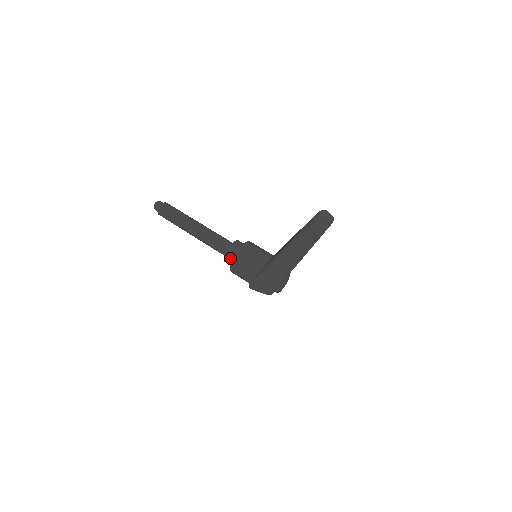
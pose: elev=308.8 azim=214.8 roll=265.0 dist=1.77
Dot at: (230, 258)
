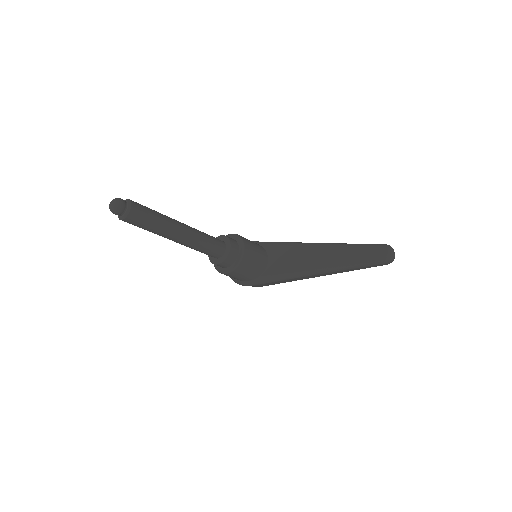
Dot at: (229, 263)
